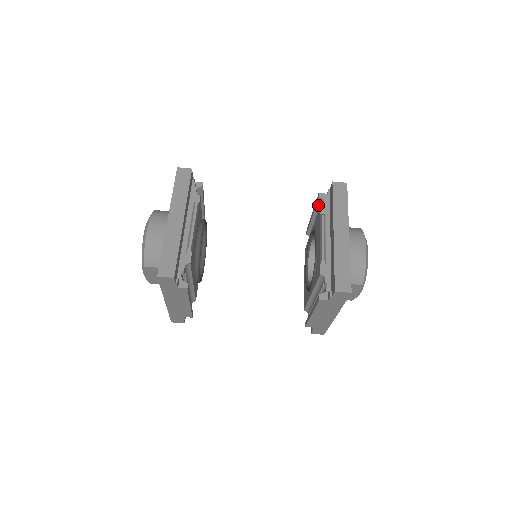
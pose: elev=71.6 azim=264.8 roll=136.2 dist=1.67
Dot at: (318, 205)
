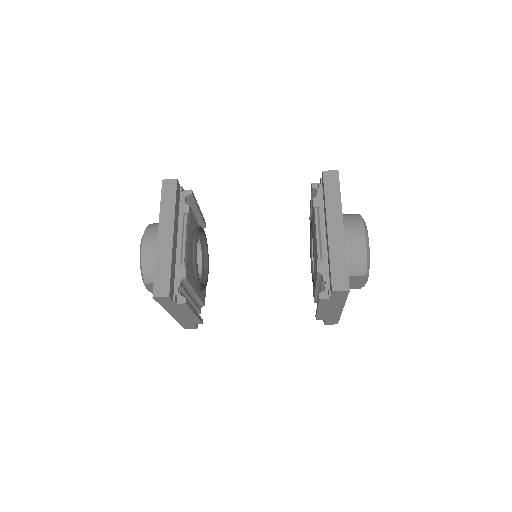
Dot at: (313, 195)
